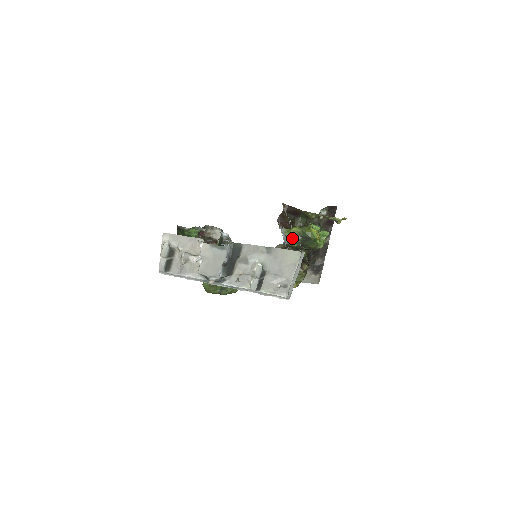
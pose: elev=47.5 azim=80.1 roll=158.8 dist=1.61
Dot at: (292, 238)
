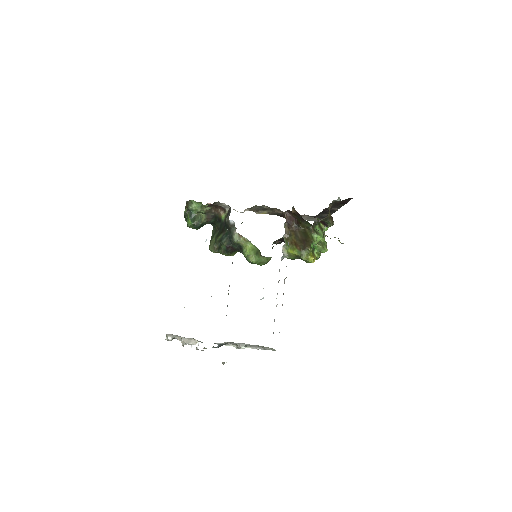
Dot at: (290, 258)
